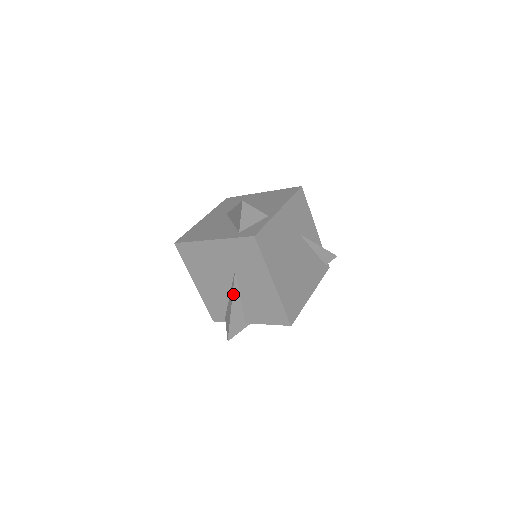
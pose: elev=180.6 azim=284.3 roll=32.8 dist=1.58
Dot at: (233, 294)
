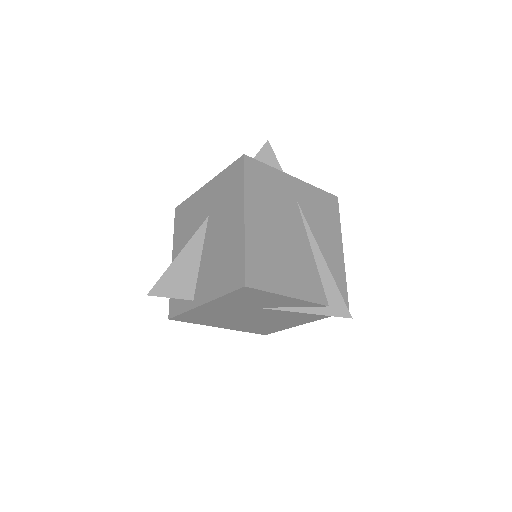
Dot at: occluded
